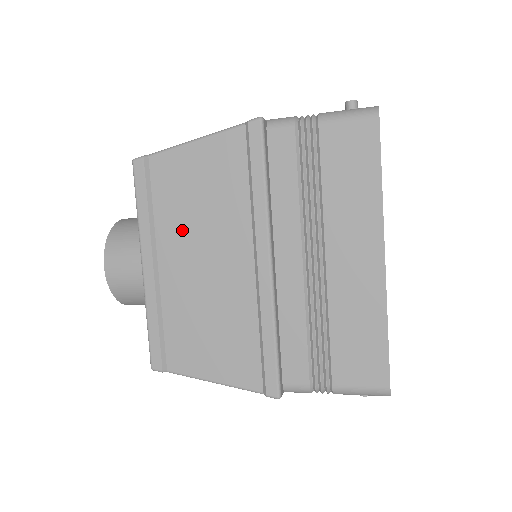
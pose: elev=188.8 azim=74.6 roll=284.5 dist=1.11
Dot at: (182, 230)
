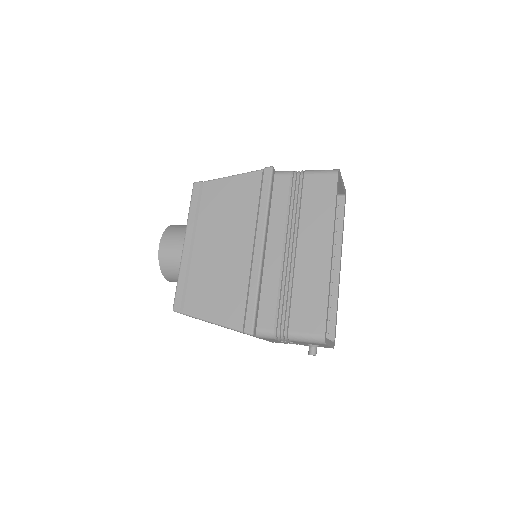
Dot at: (213, 225)
